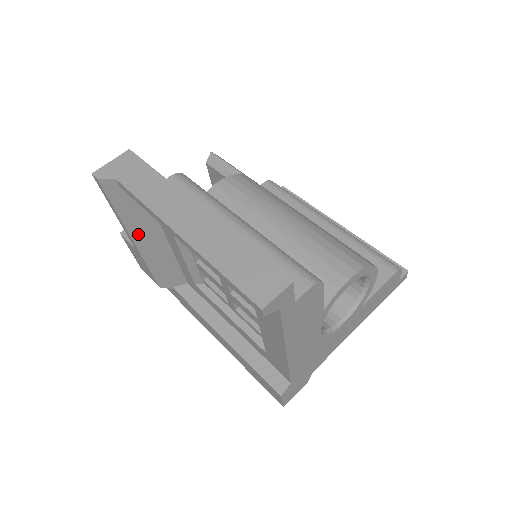
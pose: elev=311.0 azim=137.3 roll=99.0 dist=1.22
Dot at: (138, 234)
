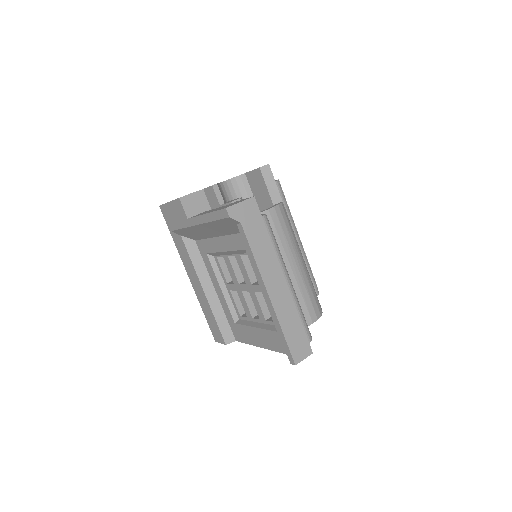
Dot at: (207, 227)
